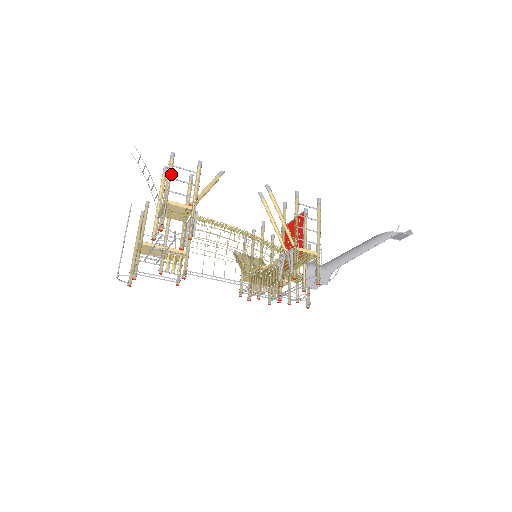
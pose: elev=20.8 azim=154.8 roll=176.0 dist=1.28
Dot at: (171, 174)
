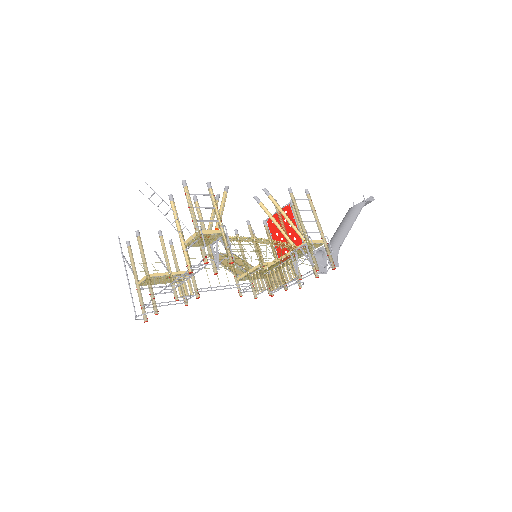
Dot at: occluded
